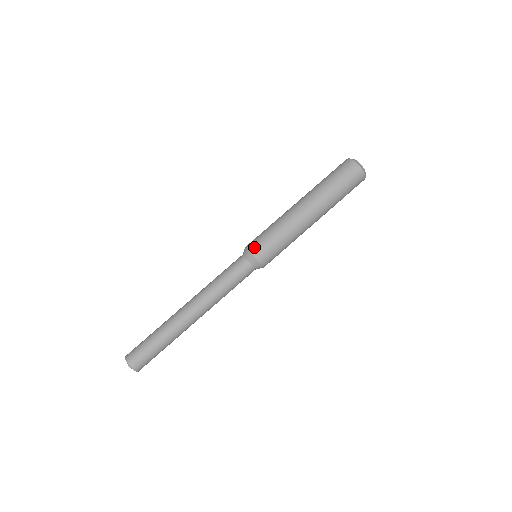
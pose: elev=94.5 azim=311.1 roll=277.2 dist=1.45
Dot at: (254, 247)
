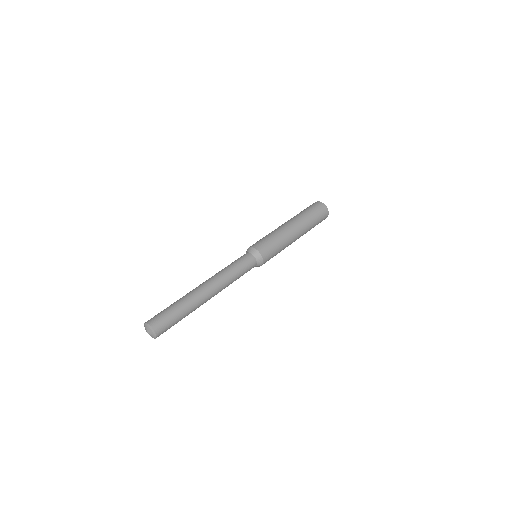
Dot at: occluded
